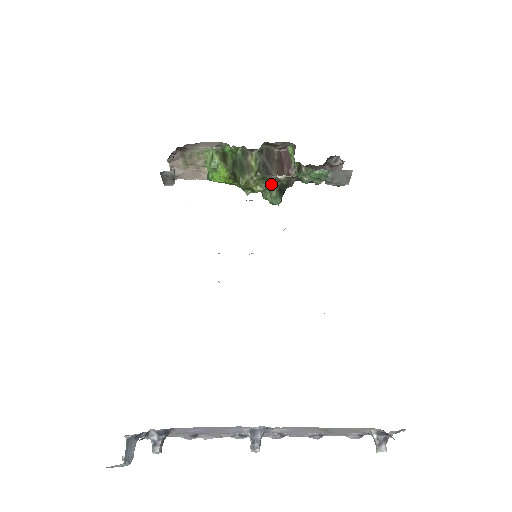
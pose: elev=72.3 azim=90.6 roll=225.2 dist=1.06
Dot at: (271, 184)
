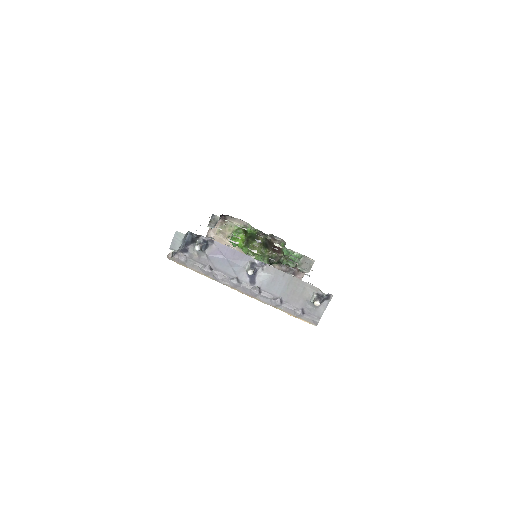
Dot at: (266, 254)
